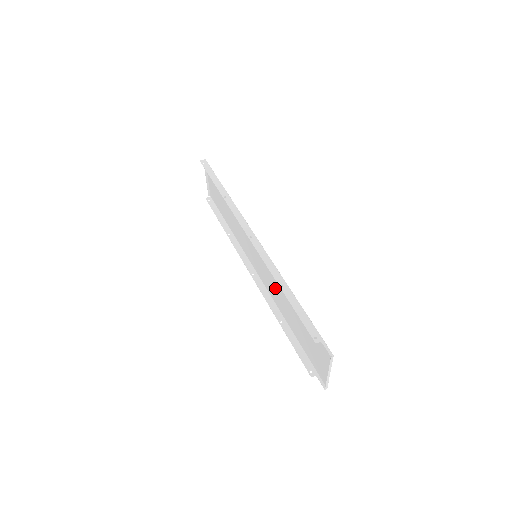
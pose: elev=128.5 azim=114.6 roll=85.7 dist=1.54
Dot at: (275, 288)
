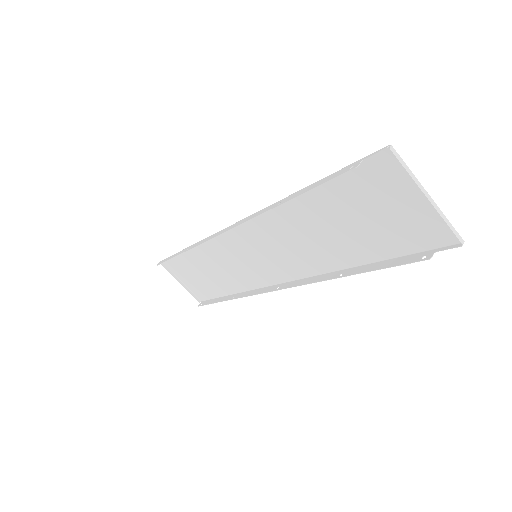
Dot at: (295, 247)
